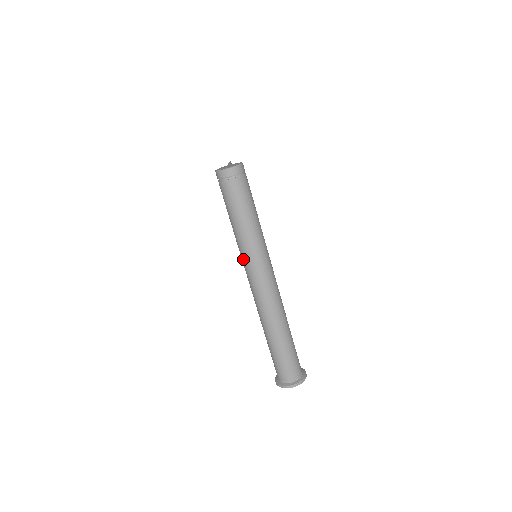
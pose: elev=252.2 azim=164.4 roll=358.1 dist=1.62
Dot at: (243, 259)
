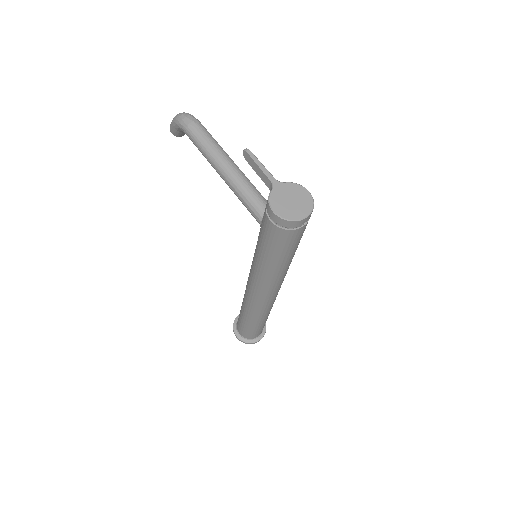
Dot at: (263, 282)
